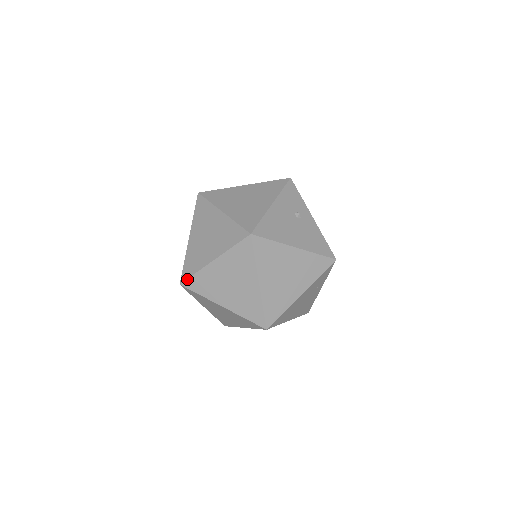
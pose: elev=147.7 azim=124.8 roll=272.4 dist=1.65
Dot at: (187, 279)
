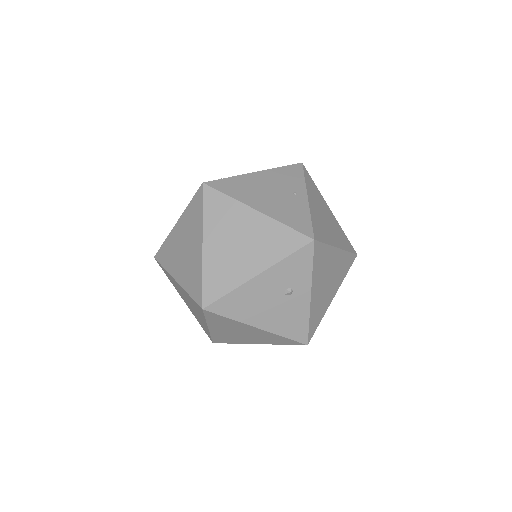
Dot at: (159, 262)
